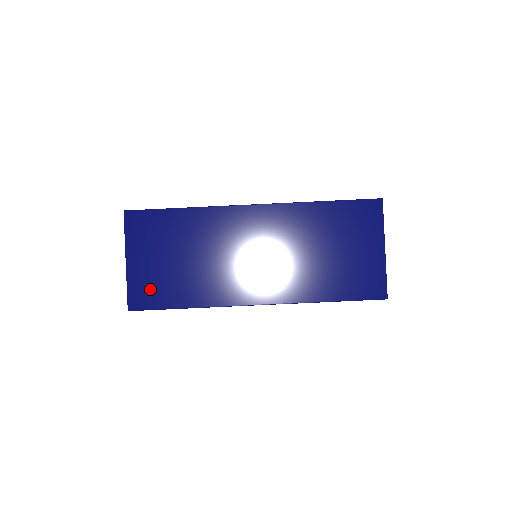
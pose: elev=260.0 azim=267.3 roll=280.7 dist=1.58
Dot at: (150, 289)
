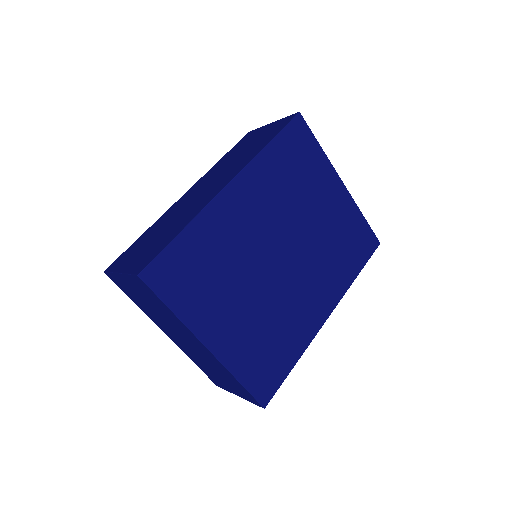
Dot at: (147, 257)
